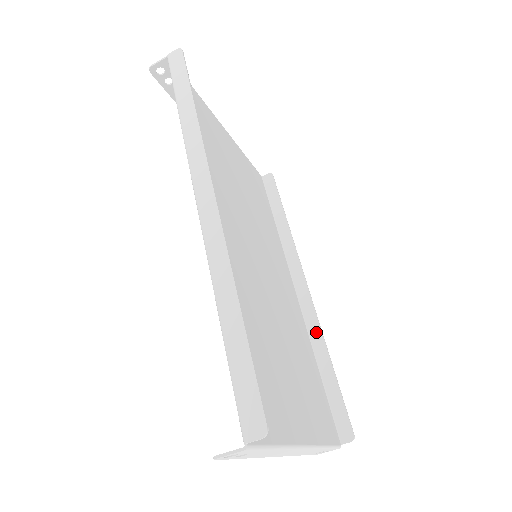
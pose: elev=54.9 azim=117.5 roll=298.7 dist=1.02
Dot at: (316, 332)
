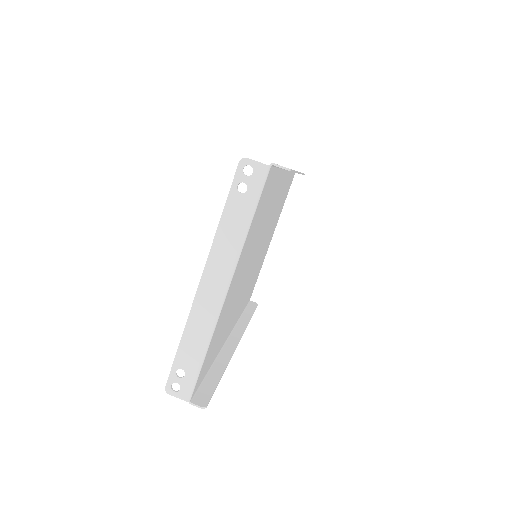
Dot at: (226, 356)
